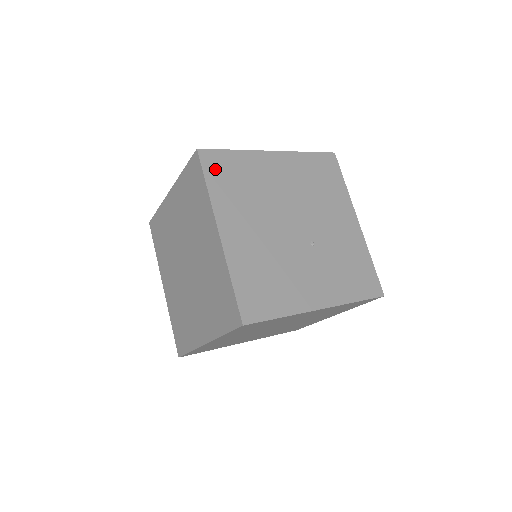
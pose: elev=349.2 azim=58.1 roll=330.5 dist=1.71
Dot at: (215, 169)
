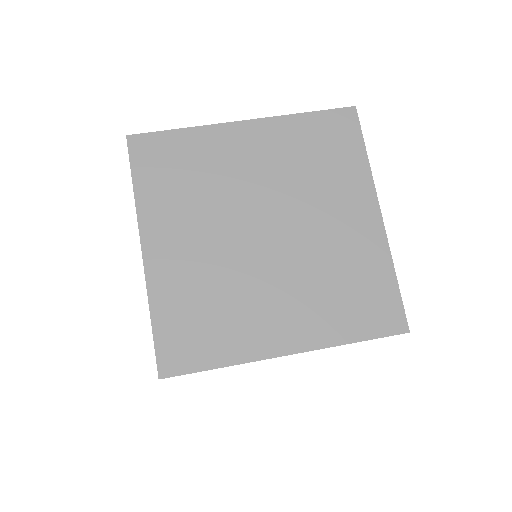
Dot at: occluded
